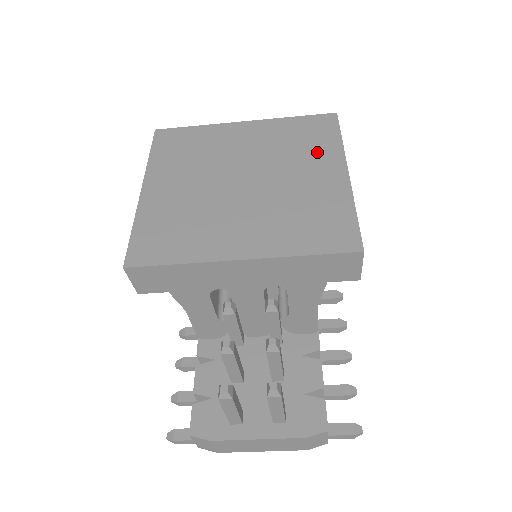
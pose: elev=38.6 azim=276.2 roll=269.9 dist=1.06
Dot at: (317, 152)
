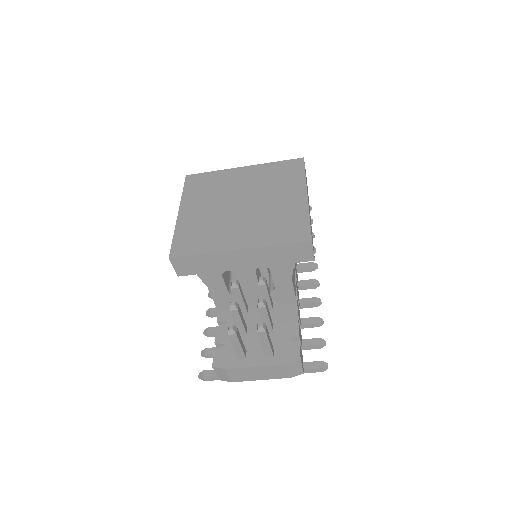
Dot at: (289, 184)
